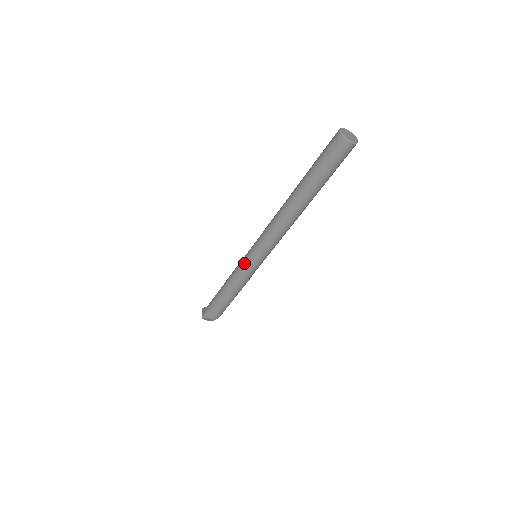
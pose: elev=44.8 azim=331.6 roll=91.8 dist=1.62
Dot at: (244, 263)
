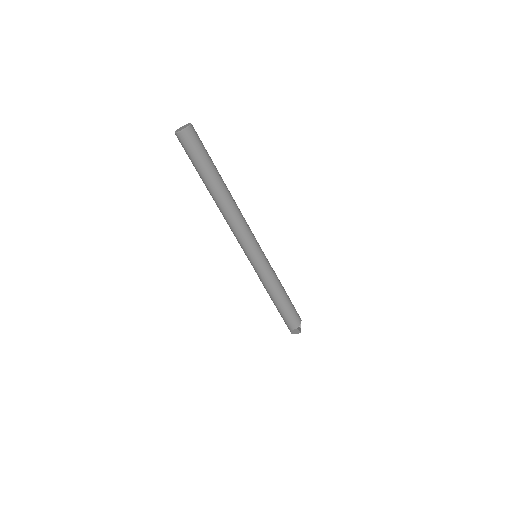
Dot at: occluded
